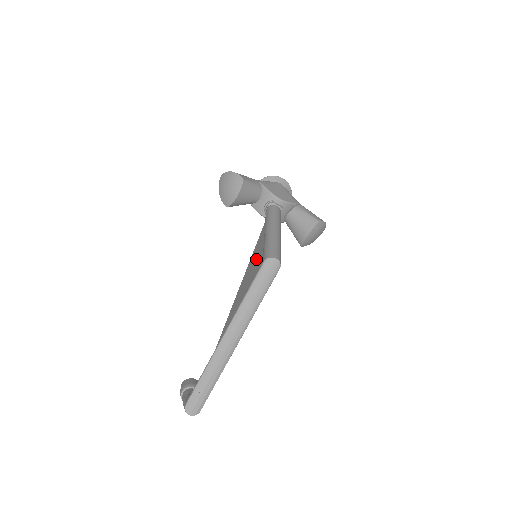
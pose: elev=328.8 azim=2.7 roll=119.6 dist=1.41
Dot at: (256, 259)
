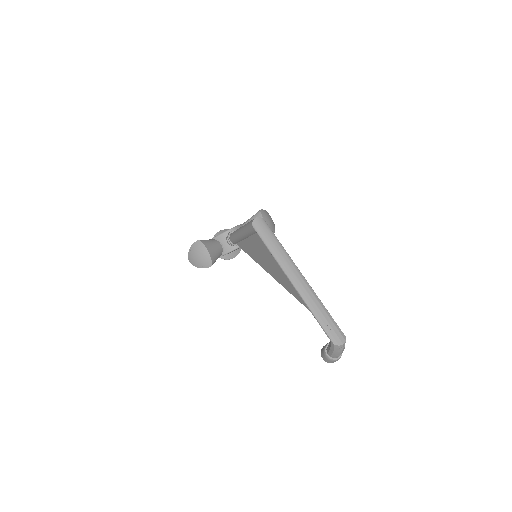
Dot at: (255, 250)
